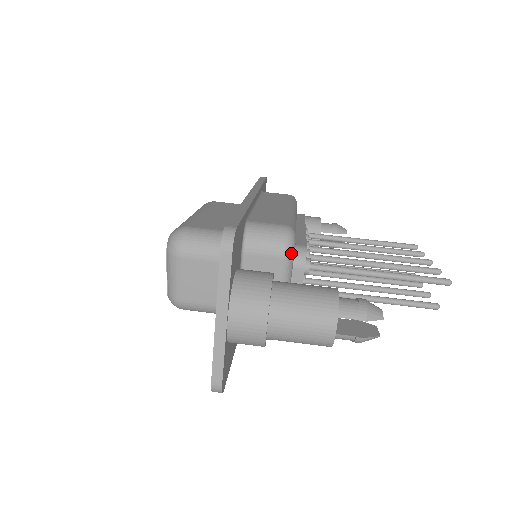
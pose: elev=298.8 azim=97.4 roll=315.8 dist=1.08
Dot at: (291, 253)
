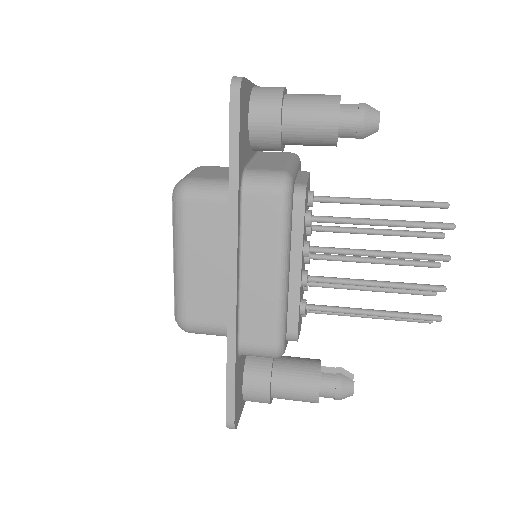
Dot at: (298, 157)
